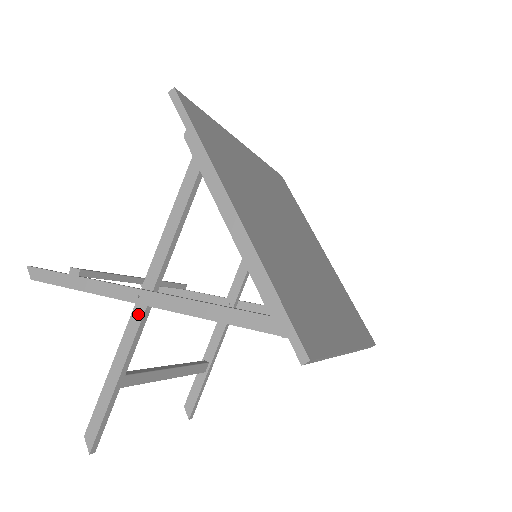
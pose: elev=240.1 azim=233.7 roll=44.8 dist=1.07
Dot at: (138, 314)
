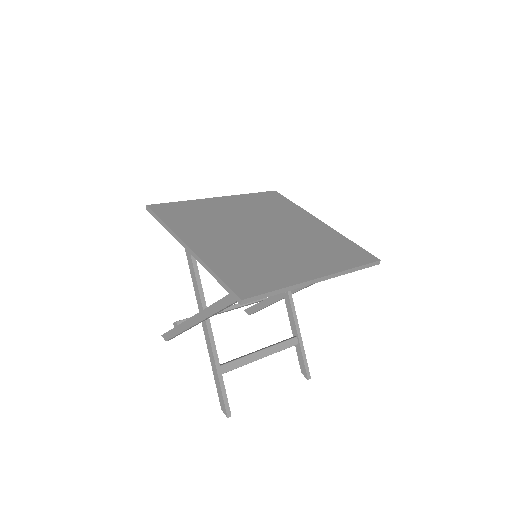
Dot at: (205, 328)
